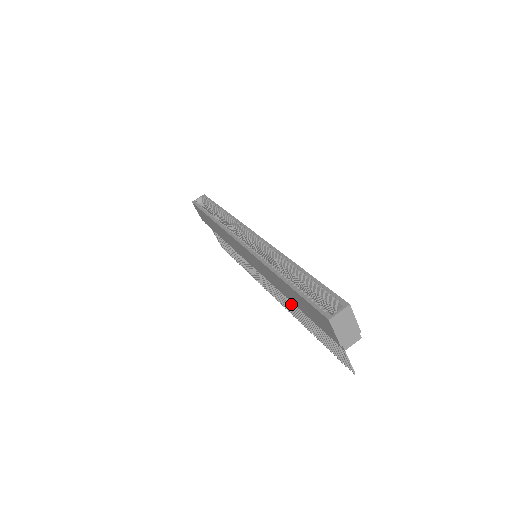
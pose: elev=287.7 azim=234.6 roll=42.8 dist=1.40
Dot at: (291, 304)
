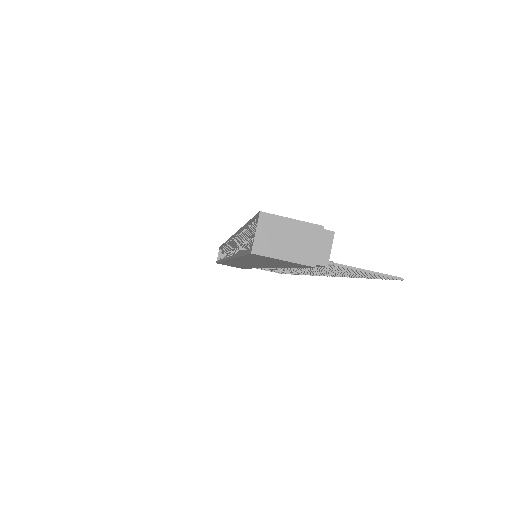
Dot at: (307, 269)
